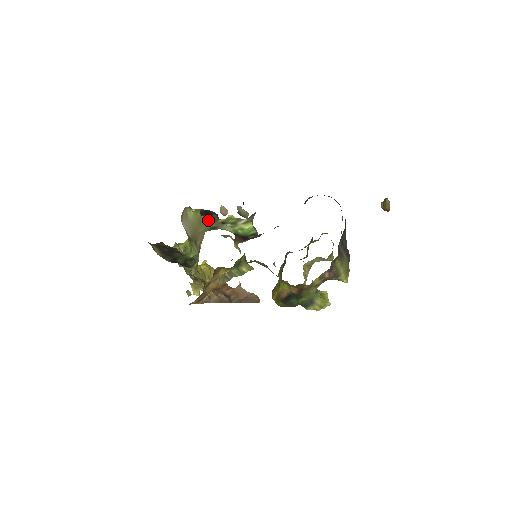
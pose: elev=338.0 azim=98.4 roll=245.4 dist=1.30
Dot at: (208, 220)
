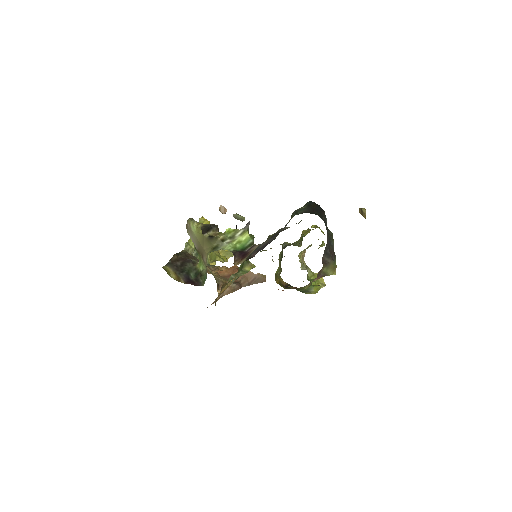
Dot at: (209, 239)
